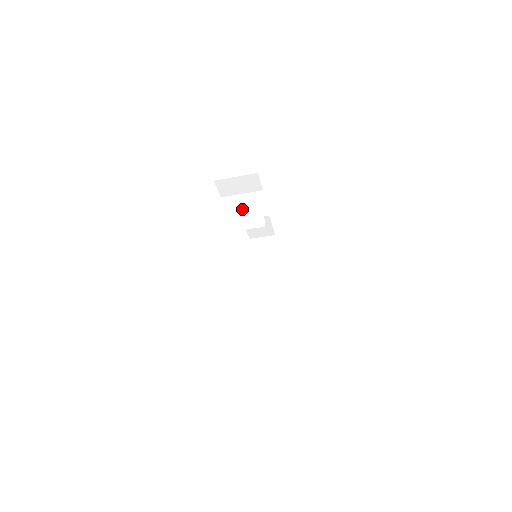
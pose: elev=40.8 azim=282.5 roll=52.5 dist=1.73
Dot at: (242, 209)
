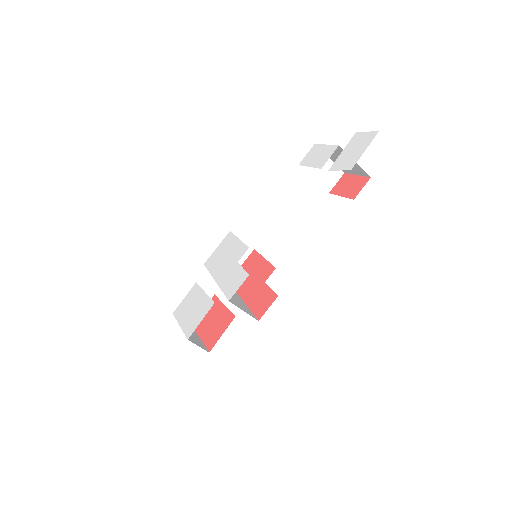
Dot at: occluded
